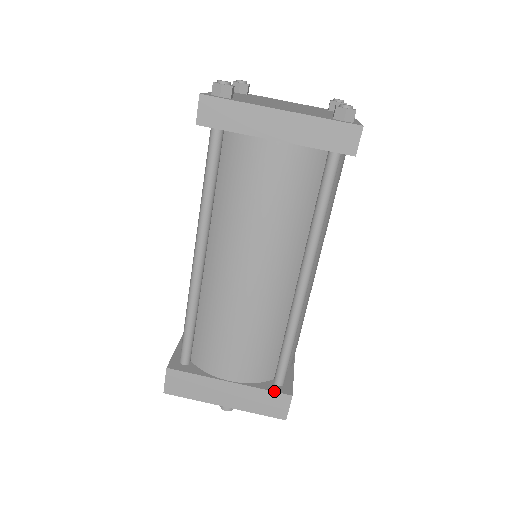
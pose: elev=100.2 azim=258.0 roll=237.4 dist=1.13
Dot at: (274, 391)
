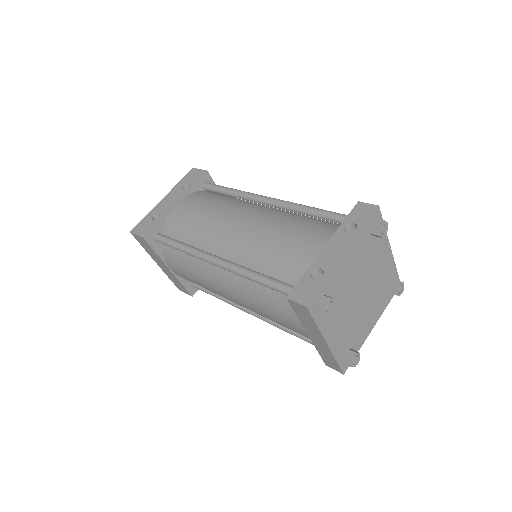
Dot at: (186, 289)
